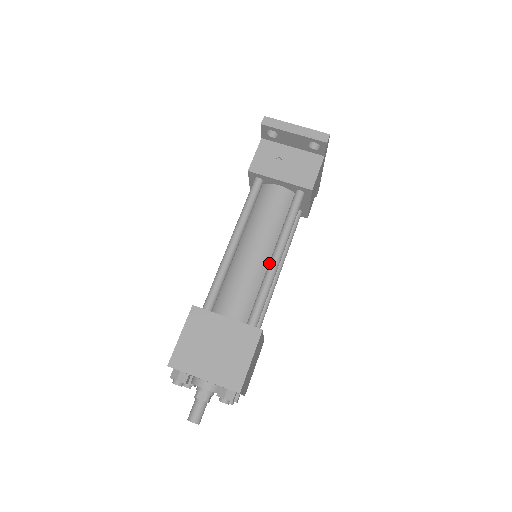
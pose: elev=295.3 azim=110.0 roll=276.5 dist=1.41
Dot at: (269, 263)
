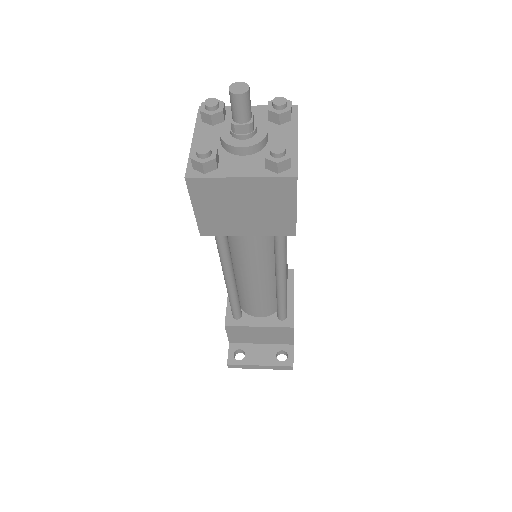
Dot at: occluded
